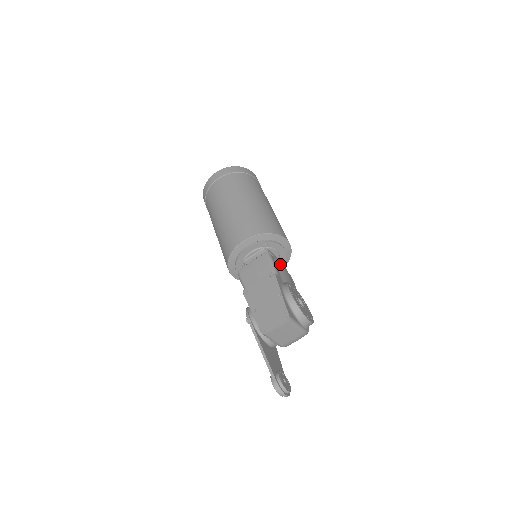
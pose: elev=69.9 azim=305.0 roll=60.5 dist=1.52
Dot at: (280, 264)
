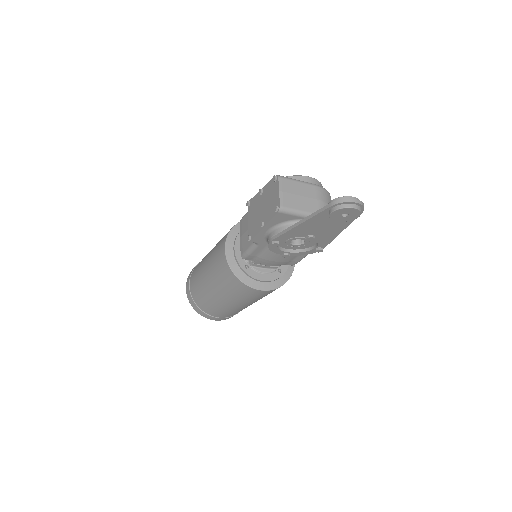
Dot at: occluded
